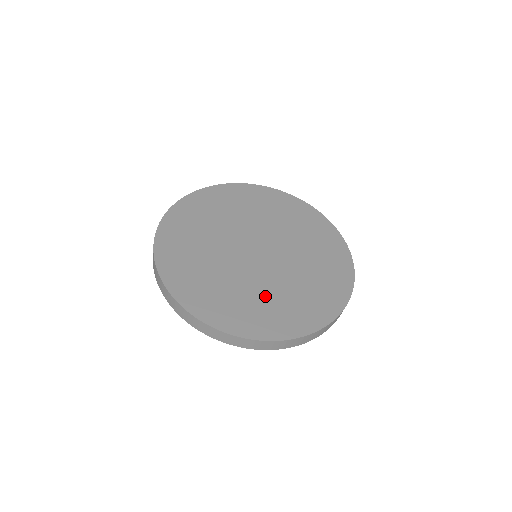
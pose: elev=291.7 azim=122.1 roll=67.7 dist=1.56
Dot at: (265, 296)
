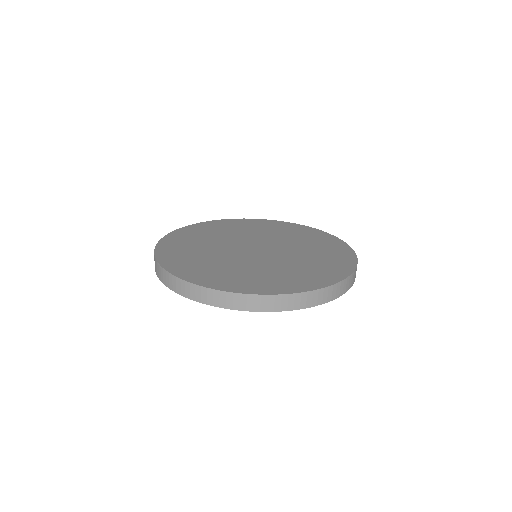
Dot at: (291, 267)
